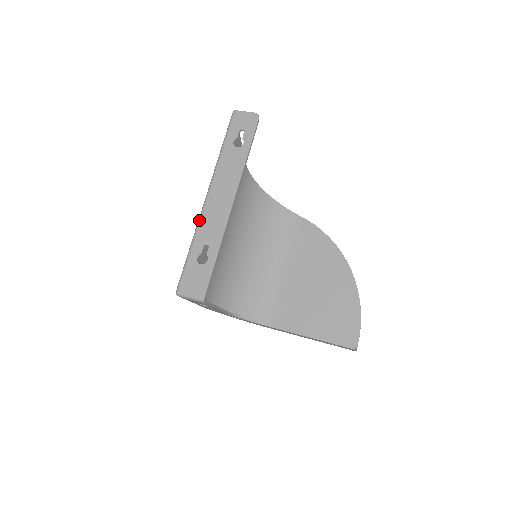
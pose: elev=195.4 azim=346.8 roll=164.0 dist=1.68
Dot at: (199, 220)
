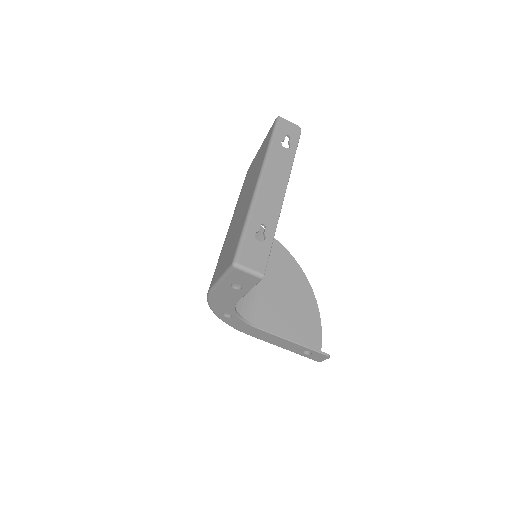
Dot at: (254, 200)
